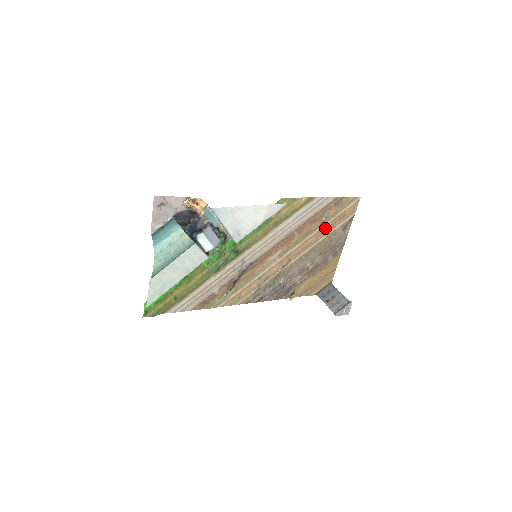
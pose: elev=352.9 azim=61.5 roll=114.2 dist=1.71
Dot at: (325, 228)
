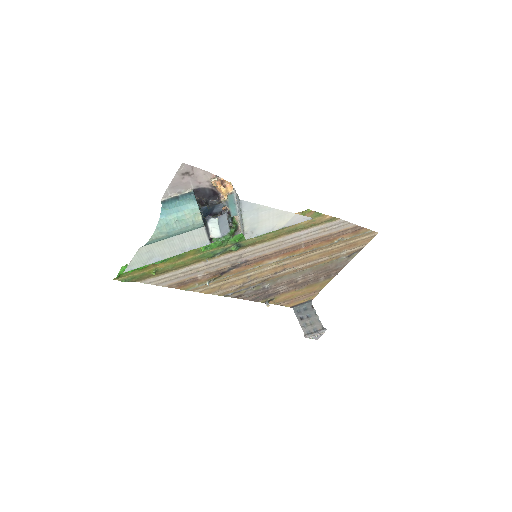
Dot at: (332, 250)
